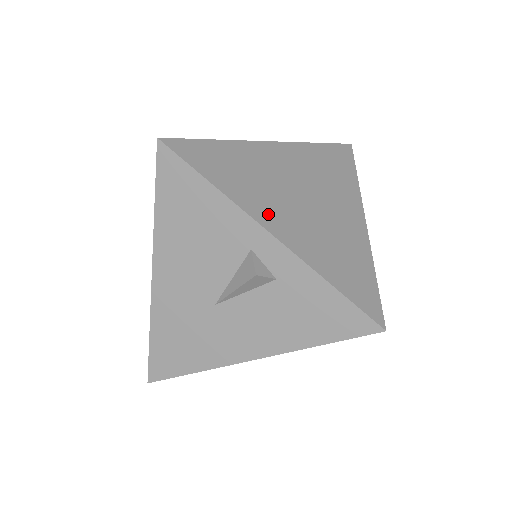
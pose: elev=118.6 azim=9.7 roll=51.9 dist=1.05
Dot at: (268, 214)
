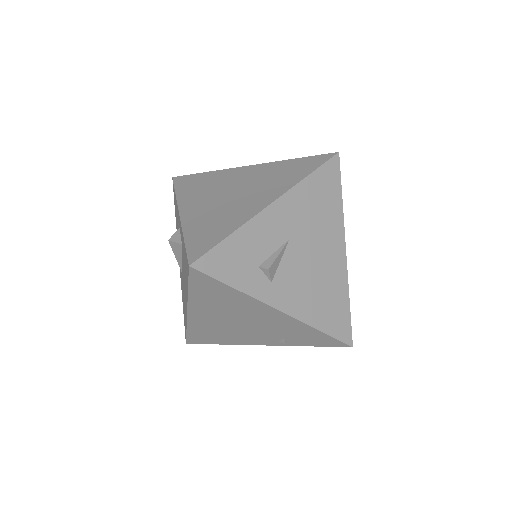
Dot at: (191, 204)
